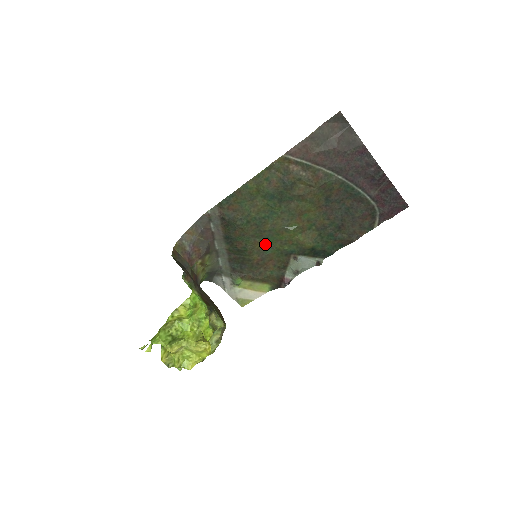
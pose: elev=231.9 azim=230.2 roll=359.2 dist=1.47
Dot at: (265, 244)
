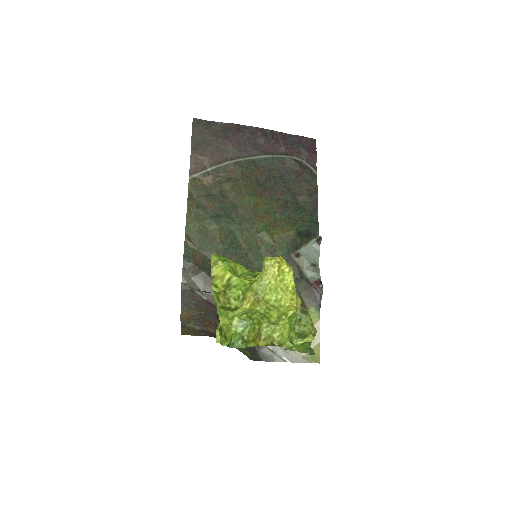
Dot at: (261, 269)
